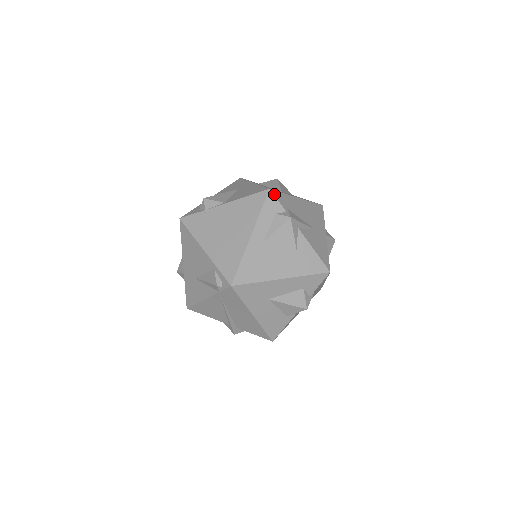
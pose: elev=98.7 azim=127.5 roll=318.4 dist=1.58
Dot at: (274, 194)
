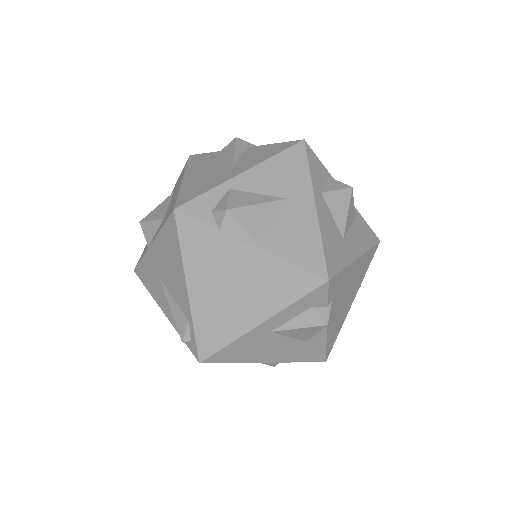
Dot at: (329, 286)
